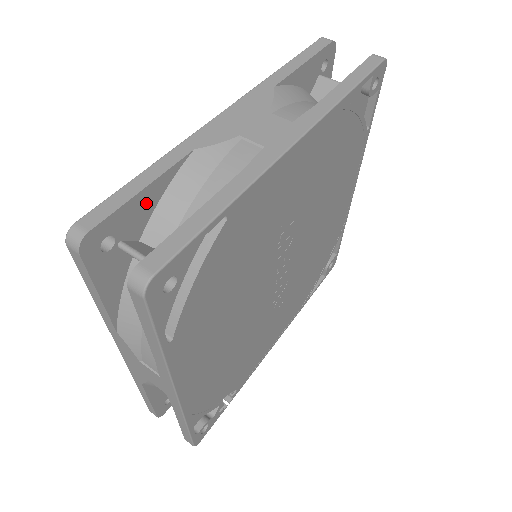
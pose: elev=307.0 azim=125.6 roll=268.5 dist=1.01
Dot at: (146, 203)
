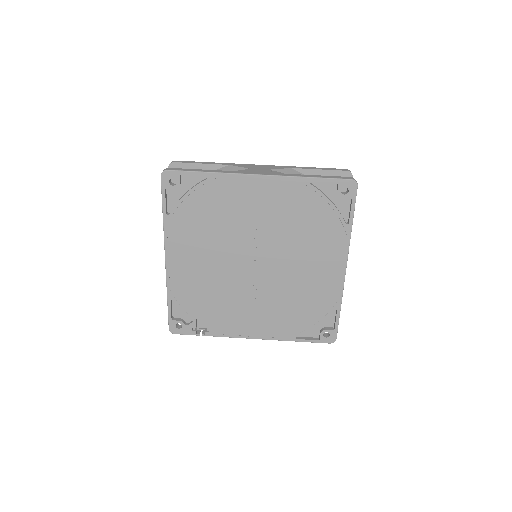
Dot at: occluded
